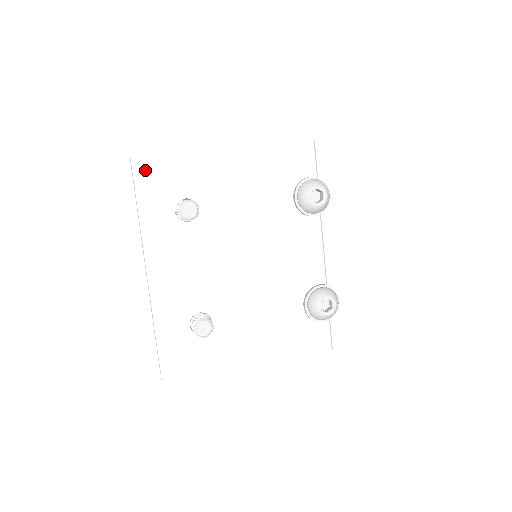
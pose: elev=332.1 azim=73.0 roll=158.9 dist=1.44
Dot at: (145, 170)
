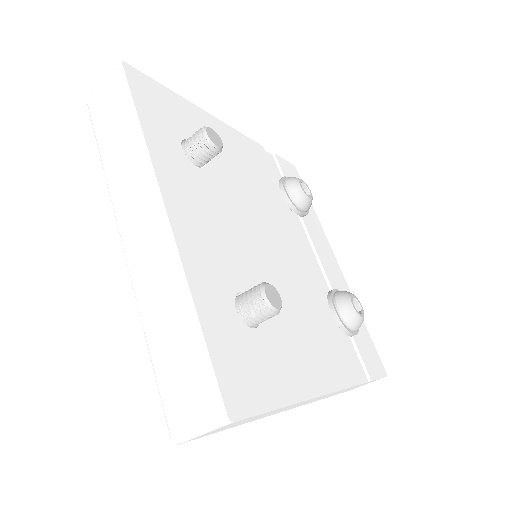
Dot at: (141, 86)
